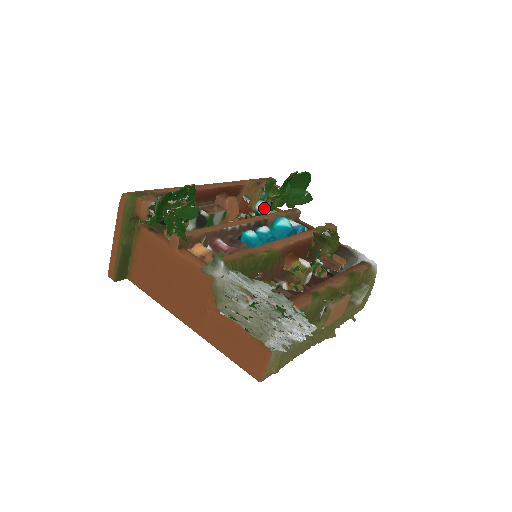
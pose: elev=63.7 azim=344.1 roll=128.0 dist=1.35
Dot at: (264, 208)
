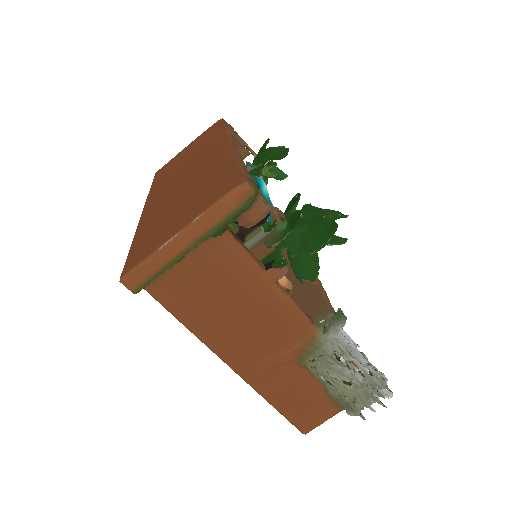
Dot at: occluded
